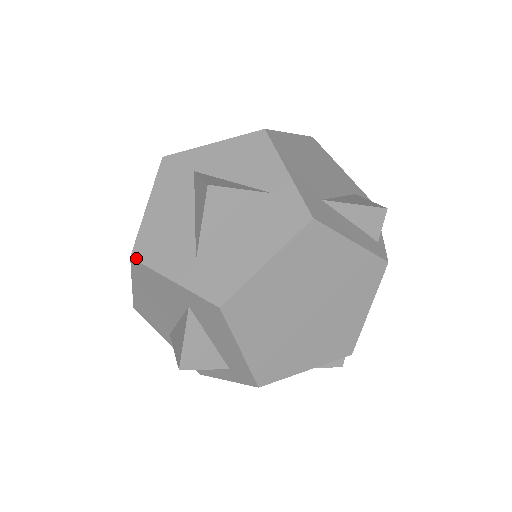
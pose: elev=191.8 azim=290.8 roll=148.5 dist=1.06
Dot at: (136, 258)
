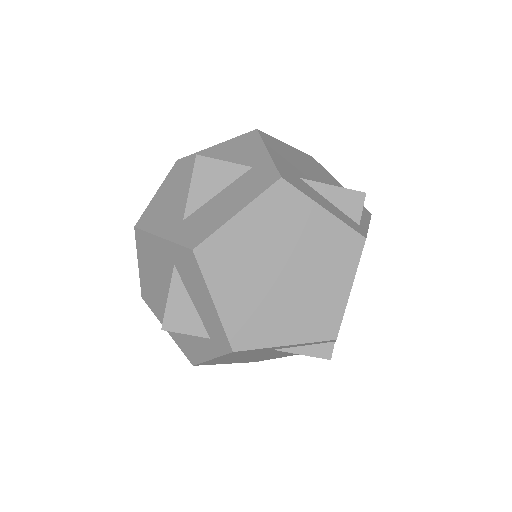
Dot at: (138, 227)
